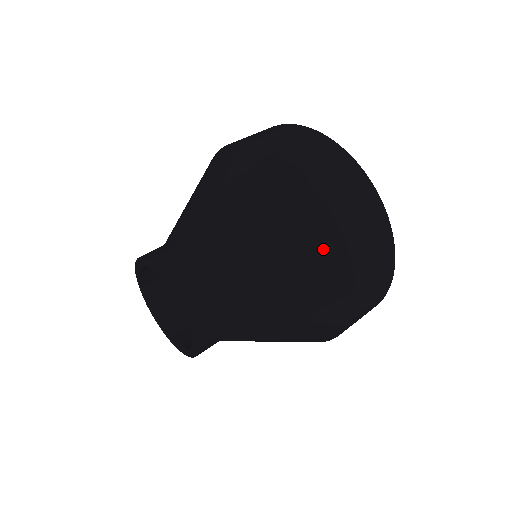
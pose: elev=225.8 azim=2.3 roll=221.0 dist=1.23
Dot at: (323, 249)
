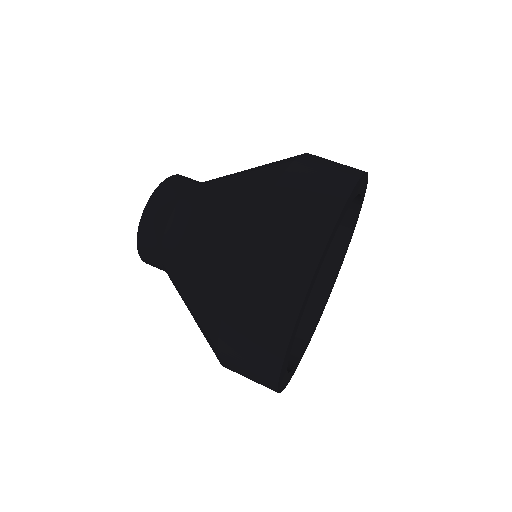
Dot at: (272, 168)
